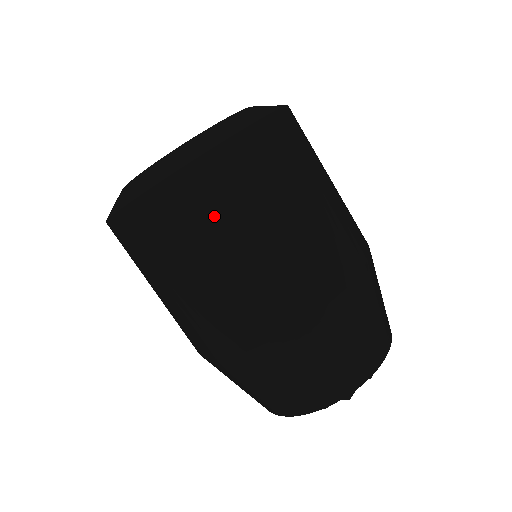
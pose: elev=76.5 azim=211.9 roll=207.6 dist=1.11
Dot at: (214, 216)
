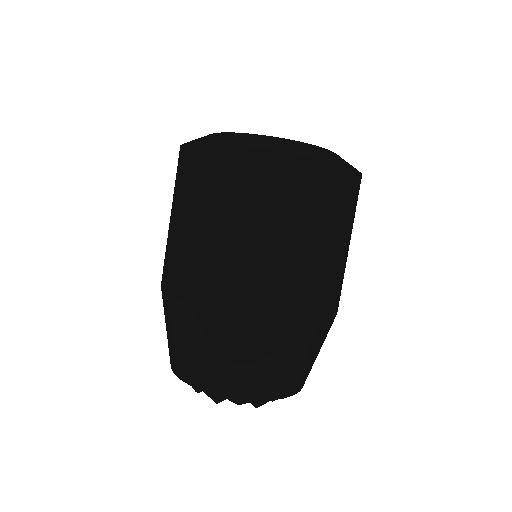
Dot at: (312, 205)
